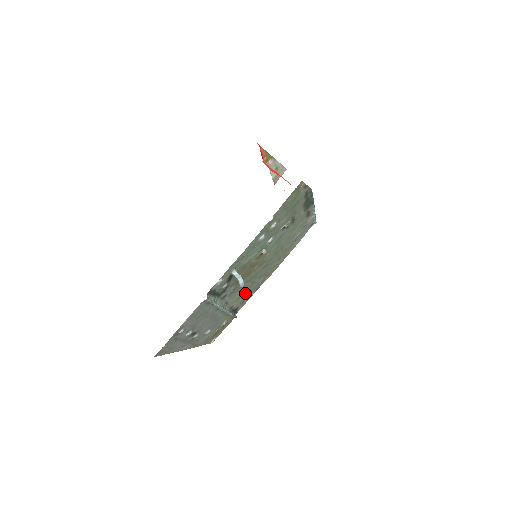
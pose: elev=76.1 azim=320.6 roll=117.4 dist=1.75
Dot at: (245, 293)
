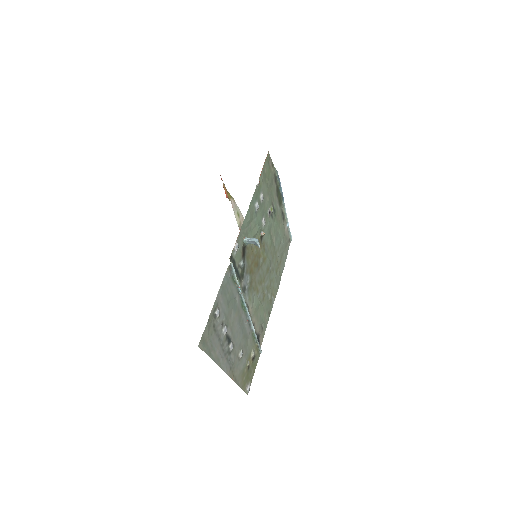
Dot at: (260, 308)
